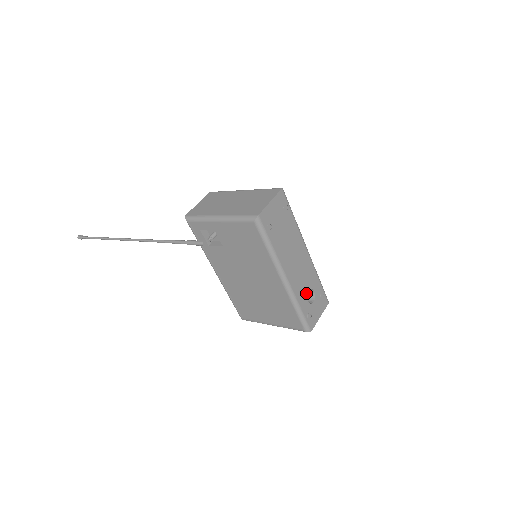
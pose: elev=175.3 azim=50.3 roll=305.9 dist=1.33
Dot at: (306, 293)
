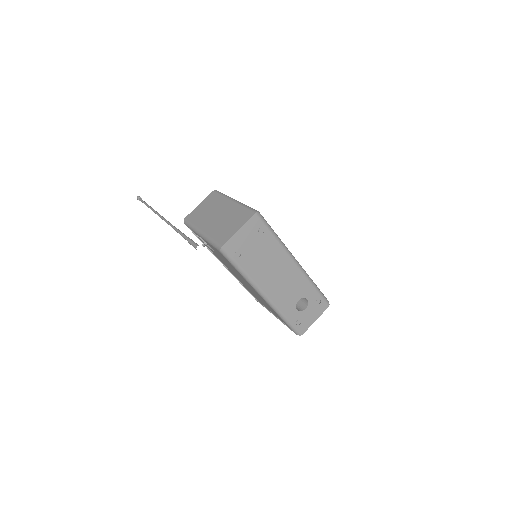
Dot at: (294, 303)
